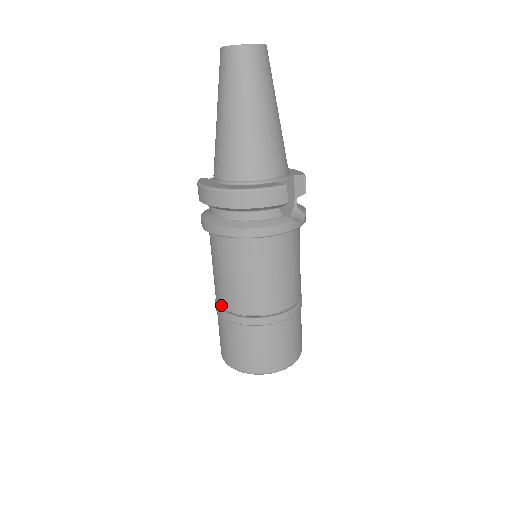
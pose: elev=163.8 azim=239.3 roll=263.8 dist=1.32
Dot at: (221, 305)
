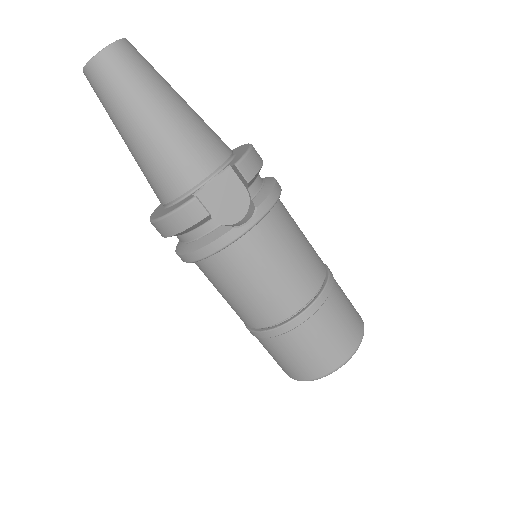
Dot at: occluded
